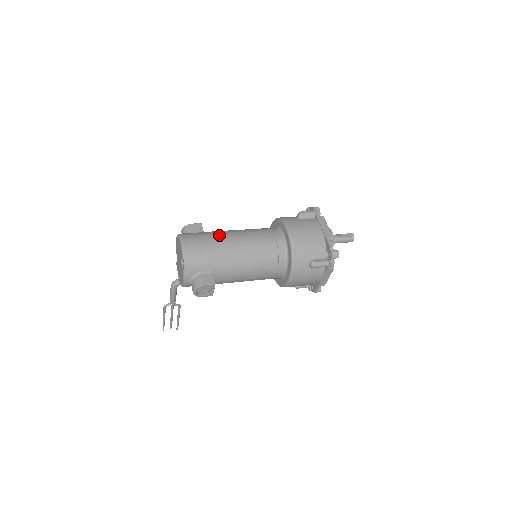
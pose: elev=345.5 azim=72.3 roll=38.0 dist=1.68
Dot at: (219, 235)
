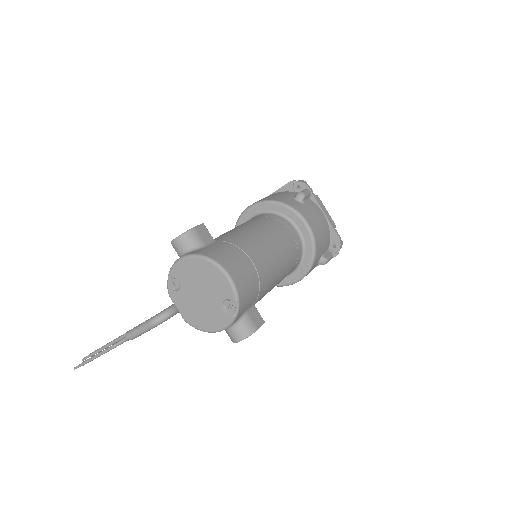
Dot at: (252, 248)
